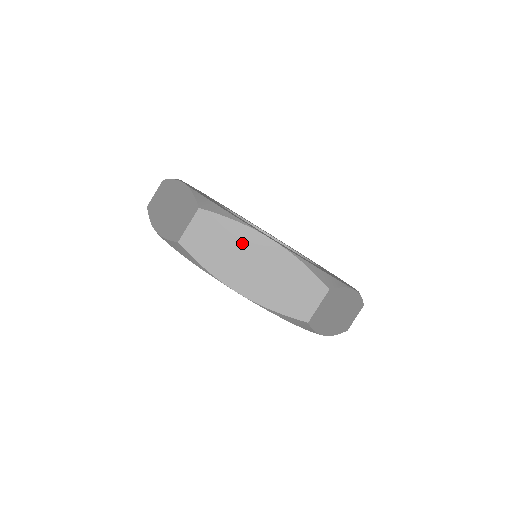
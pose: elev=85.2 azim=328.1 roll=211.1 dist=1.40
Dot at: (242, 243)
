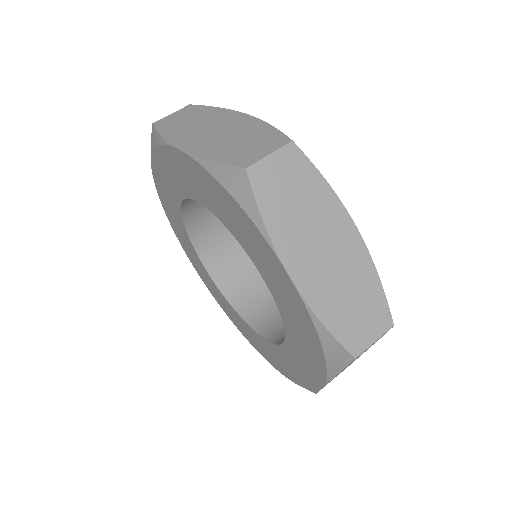
Dot at: (324, 215)
